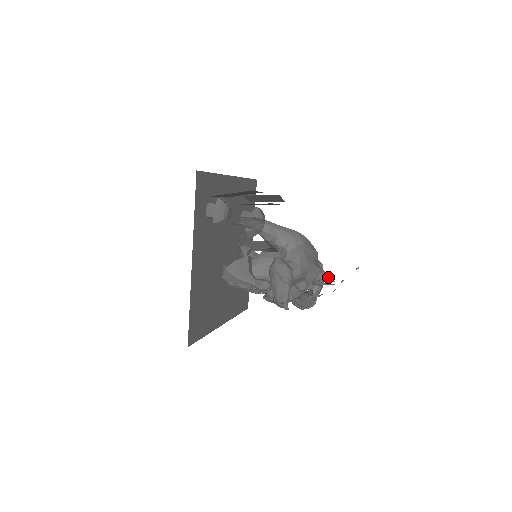
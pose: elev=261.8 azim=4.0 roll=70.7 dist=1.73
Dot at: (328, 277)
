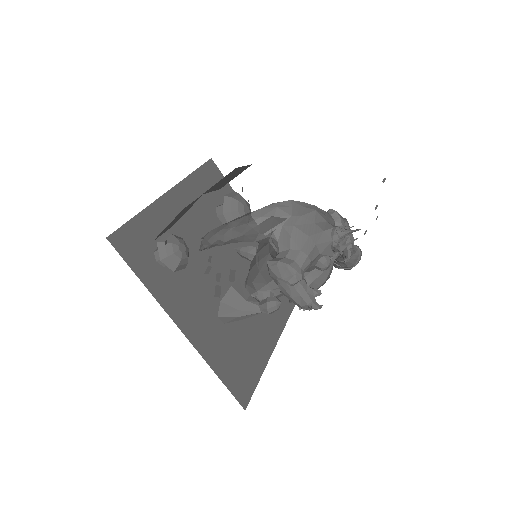
Dot at: (346, 234)
